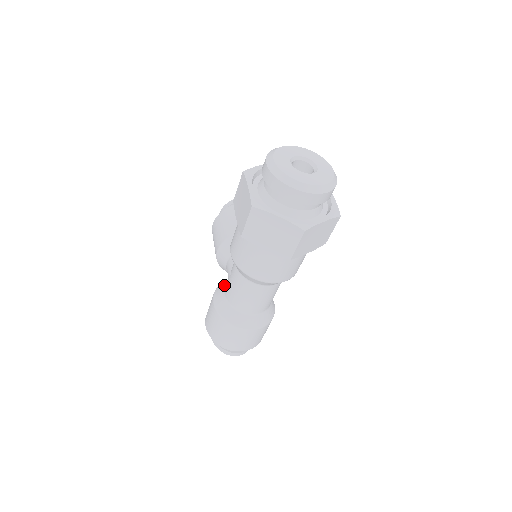
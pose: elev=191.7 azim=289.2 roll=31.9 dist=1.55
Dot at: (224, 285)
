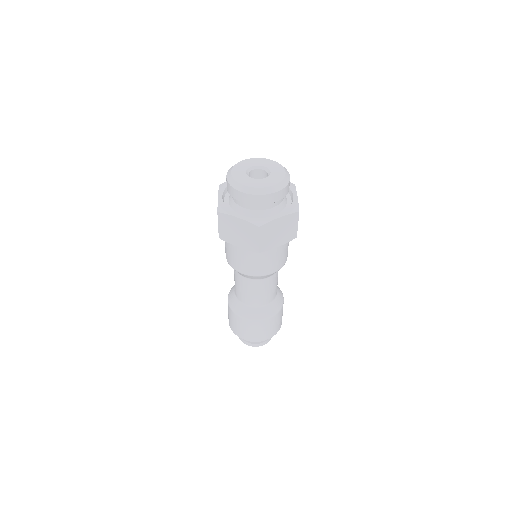
Dot at: occluded
